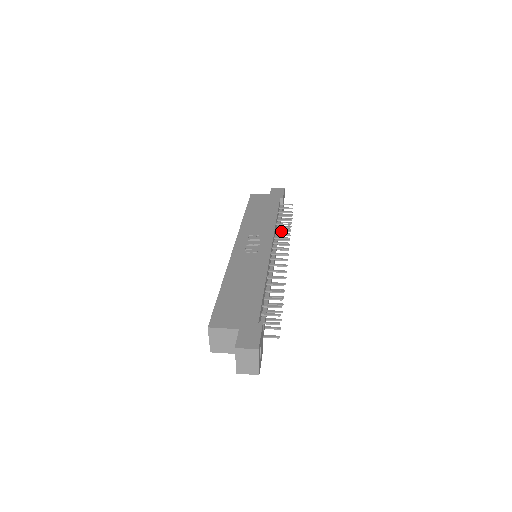
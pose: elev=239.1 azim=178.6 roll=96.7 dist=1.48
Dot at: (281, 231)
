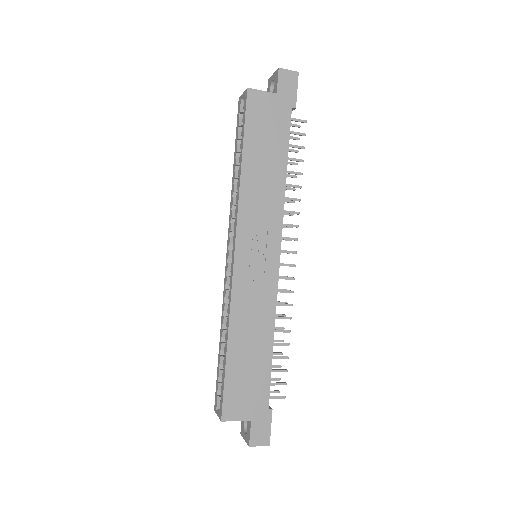
Dot at: occluded
